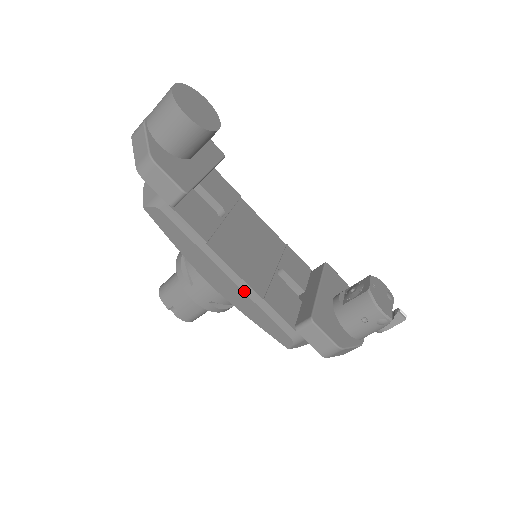
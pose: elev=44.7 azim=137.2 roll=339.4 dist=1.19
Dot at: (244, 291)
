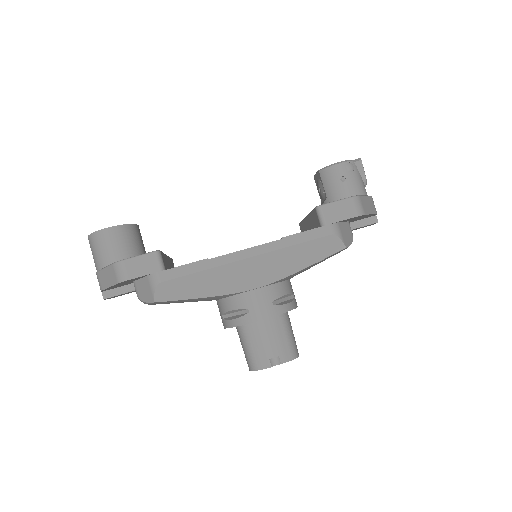
Dot at: (267, 252)
